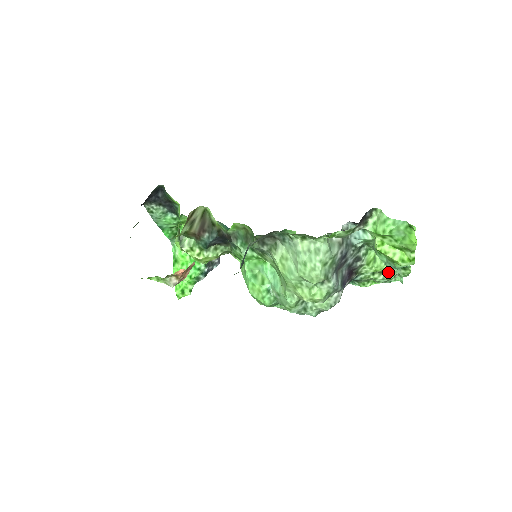
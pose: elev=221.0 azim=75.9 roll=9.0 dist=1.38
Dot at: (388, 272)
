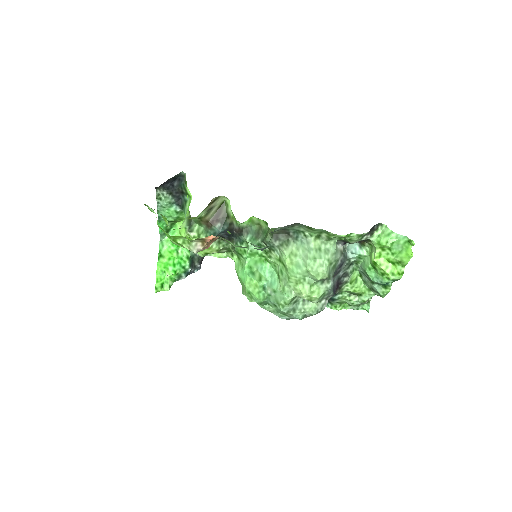
Dot at: (364, 294)
